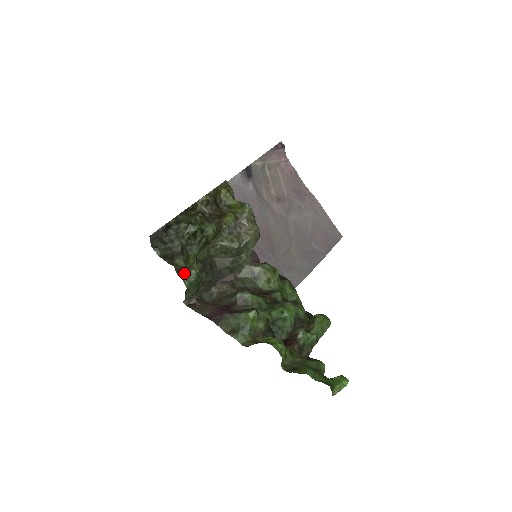
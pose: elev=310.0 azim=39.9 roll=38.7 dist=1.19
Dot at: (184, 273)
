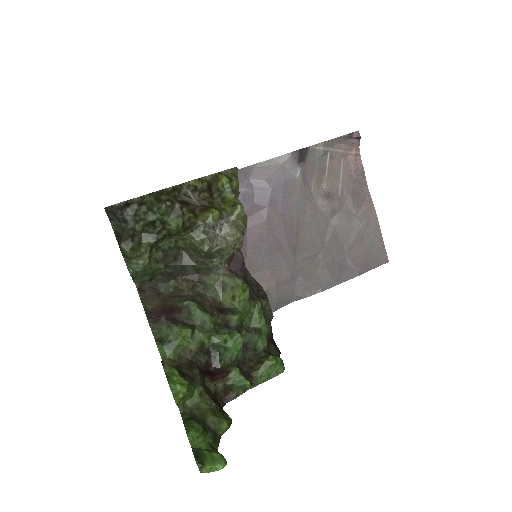
Dot at: (130, 260)
